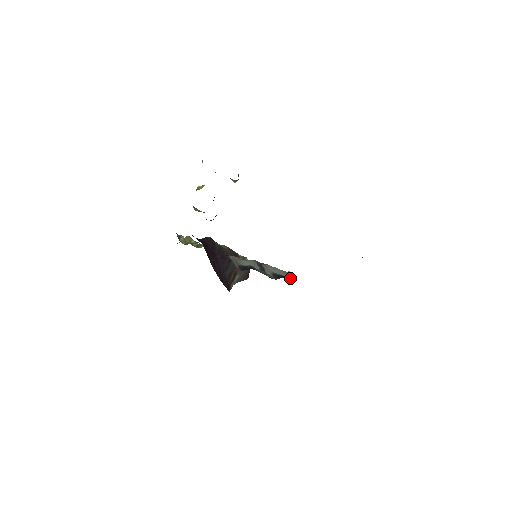
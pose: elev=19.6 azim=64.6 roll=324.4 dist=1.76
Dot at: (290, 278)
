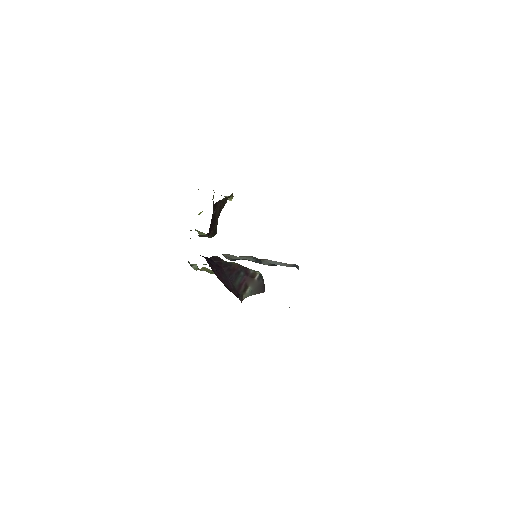
Dot at: occluded
